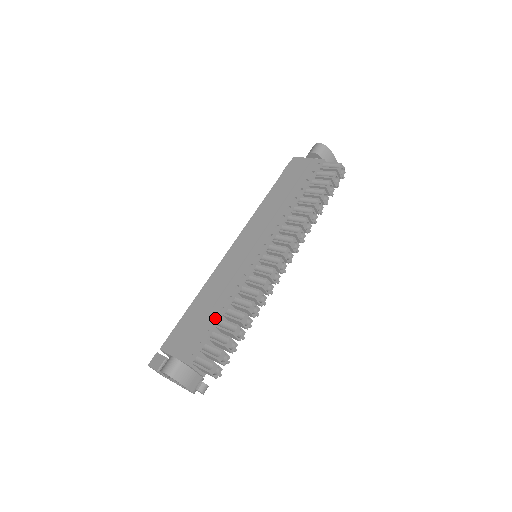
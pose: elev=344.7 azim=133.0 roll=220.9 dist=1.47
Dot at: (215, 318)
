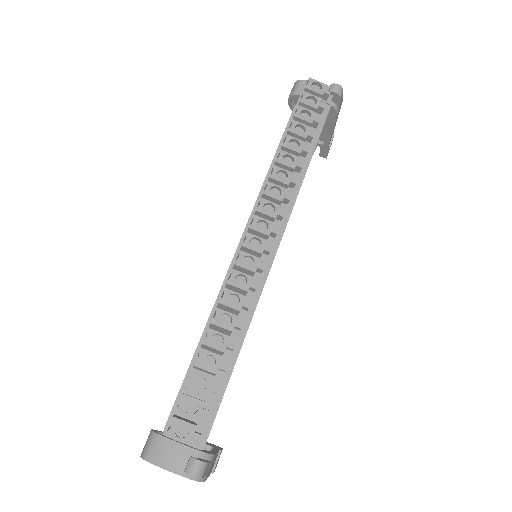
Dot at: occluded
